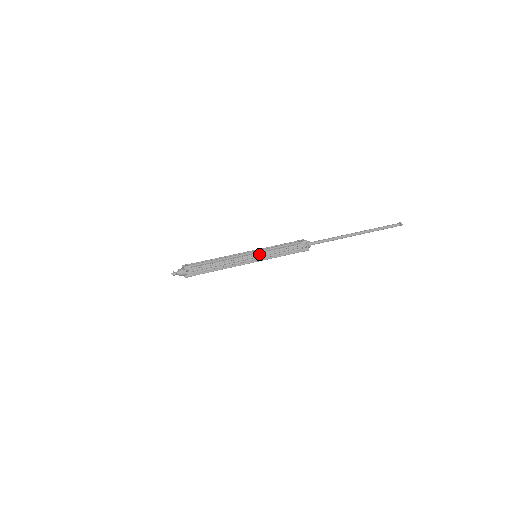
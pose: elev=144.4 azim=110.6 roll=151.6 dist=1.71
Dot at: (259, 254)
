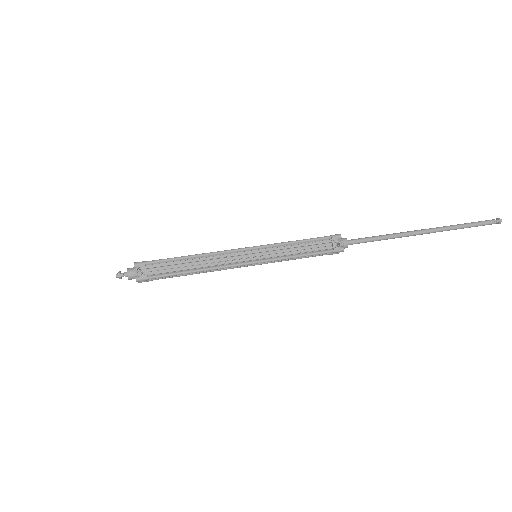
Dot at: (260, 251)
